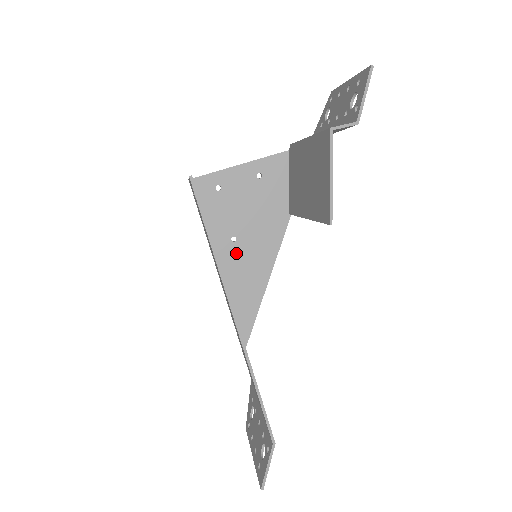
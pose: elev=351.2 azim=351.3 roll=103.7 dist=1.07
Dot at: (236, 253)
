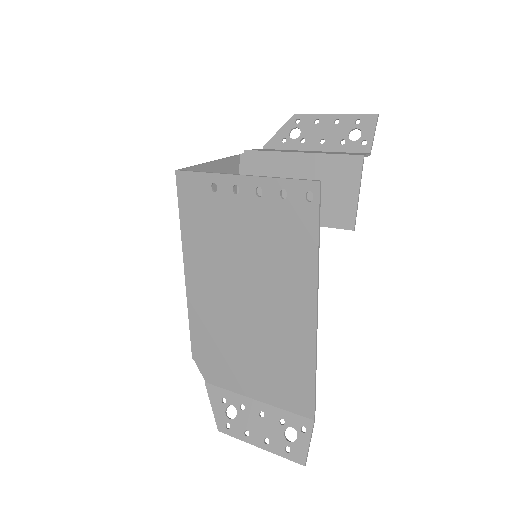
Dot at: occluded
